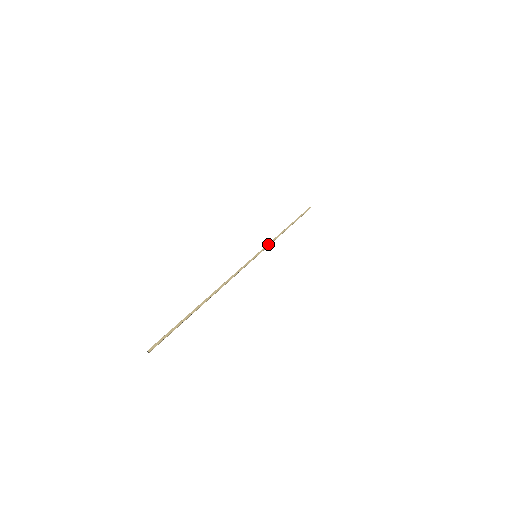
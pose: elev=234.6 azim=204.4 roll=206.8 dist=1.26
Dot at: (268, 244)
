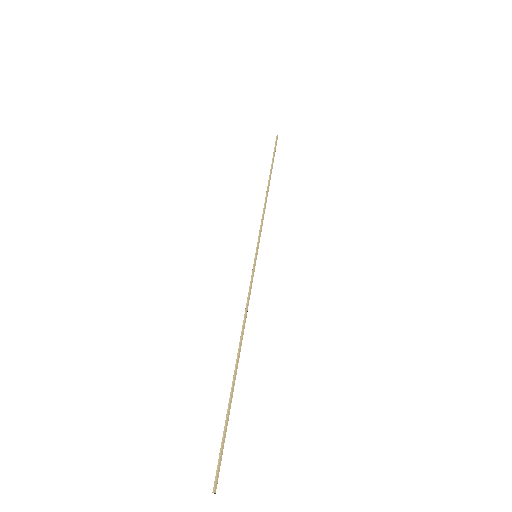
Dot at: (261, 228)
